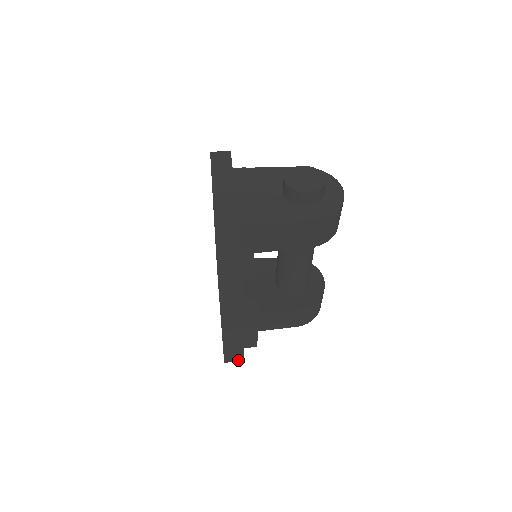
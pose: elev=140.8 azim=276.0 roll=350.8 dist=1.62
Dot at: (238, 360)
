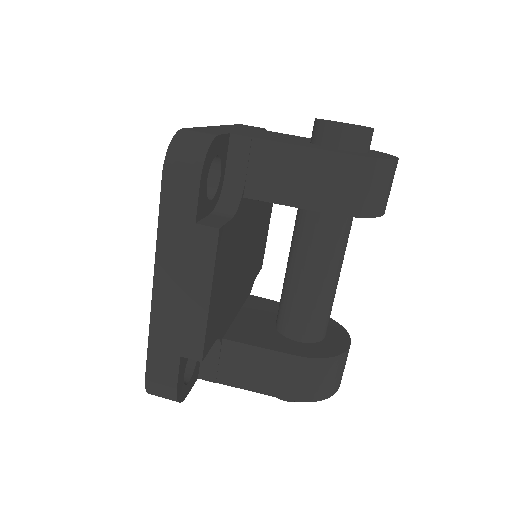
Dot at: (167, 388)
